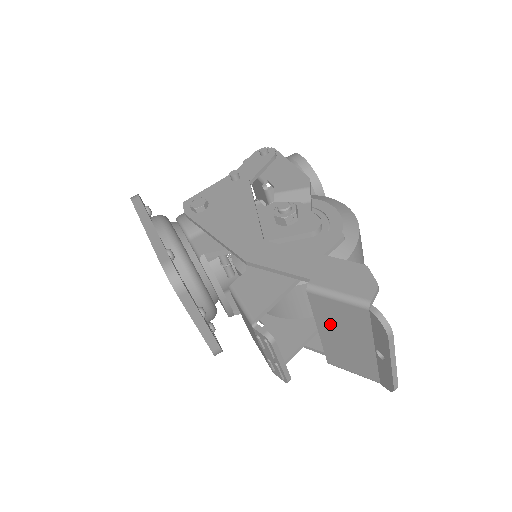
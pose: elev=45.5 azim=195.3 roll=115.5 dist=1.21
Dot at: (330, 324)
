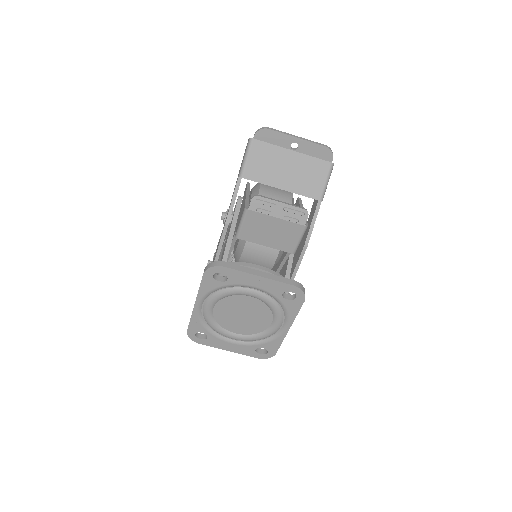
Dot at: (272, 175)
